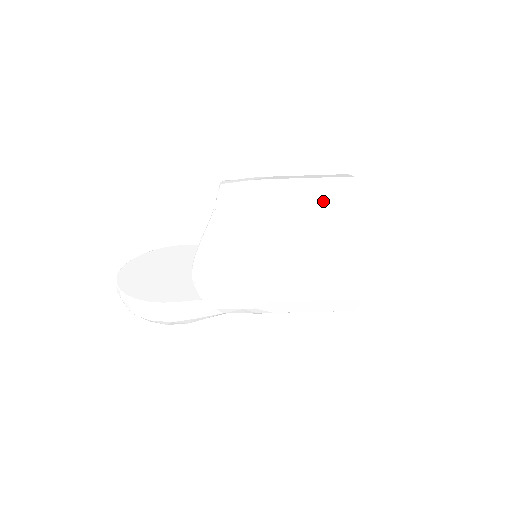
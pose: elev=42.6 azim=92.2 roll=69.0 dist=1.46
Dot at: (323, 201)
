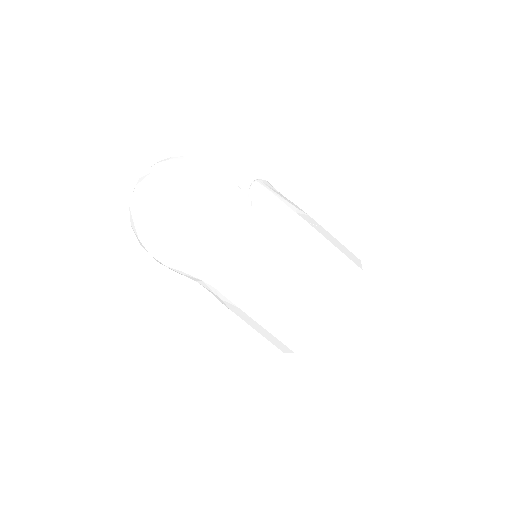
Dot at: occluded
